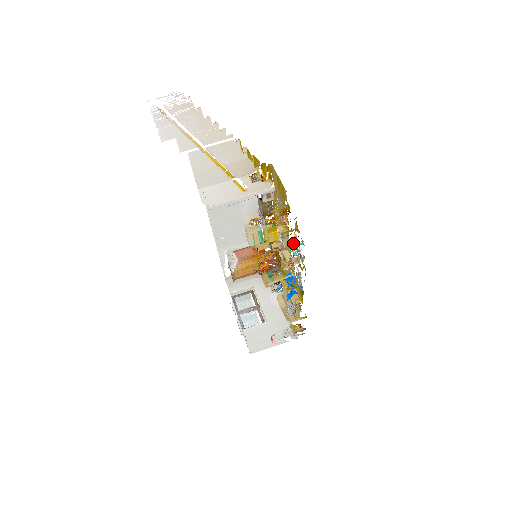
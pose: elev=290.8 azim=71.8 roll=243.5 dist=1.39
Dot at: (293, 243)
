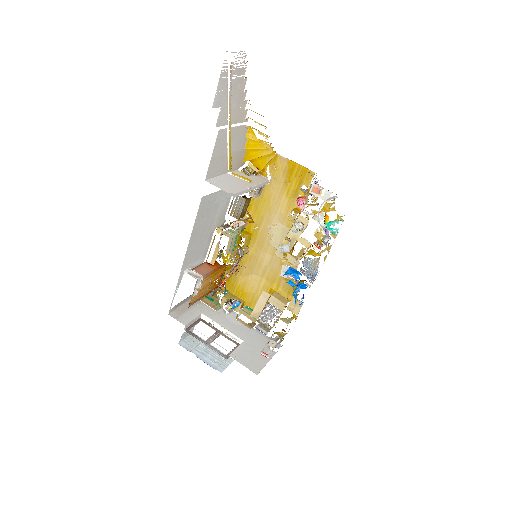
Dot at: (328, 222)
